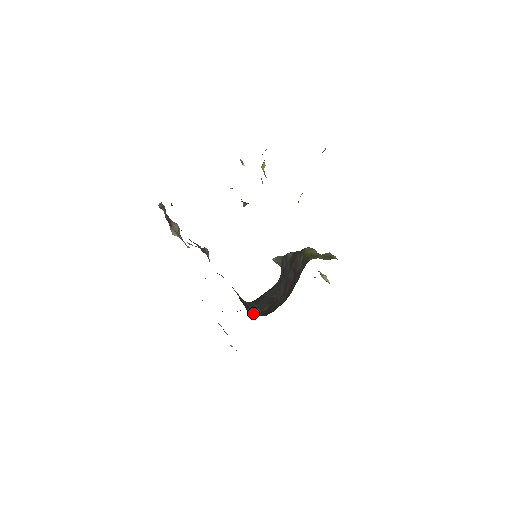
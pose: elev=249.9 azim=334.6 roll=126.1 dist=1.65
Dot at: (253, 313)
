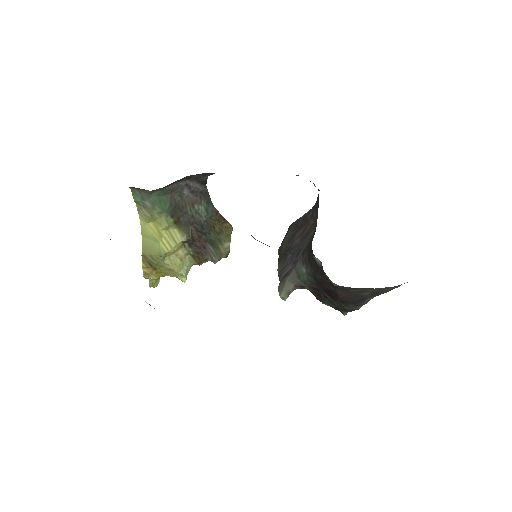
Dot at: occluded
